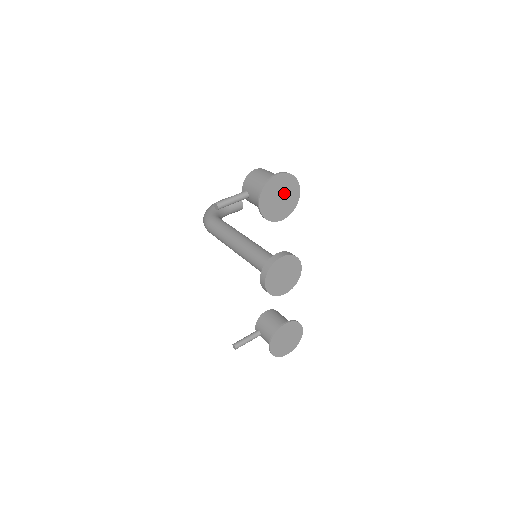
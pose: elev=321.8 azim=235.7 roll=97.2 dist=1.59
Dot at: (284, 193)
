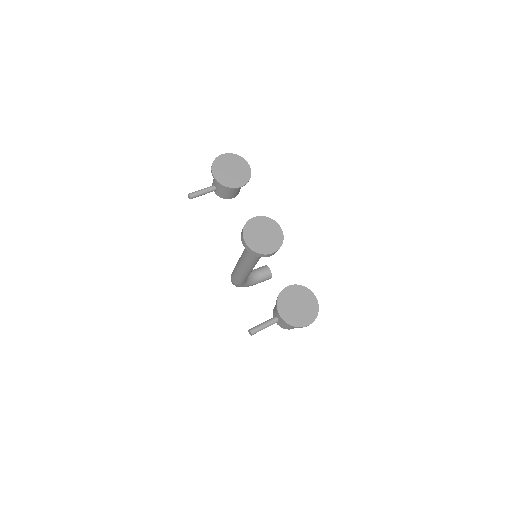
Dot at: (234, 167)
